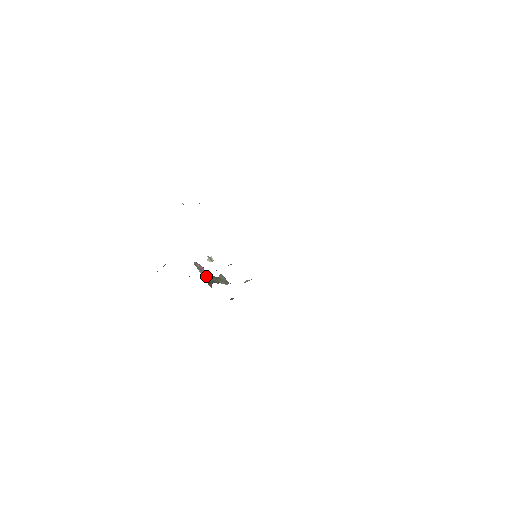
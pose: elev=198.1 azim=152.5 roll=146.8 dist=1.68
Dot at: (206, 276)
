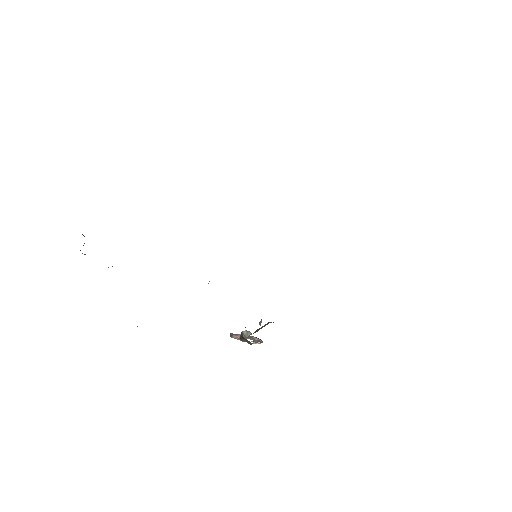
Dot at: (240, 336)
